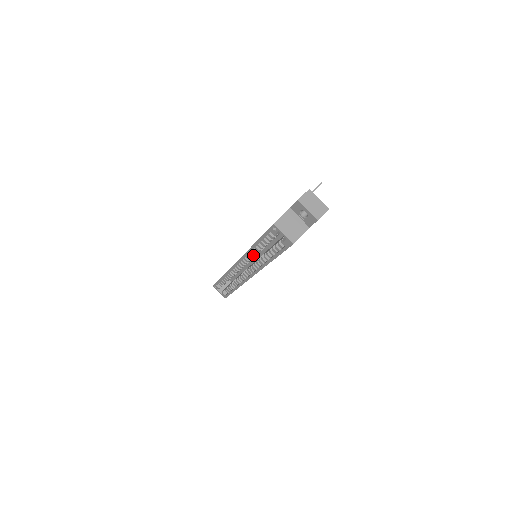
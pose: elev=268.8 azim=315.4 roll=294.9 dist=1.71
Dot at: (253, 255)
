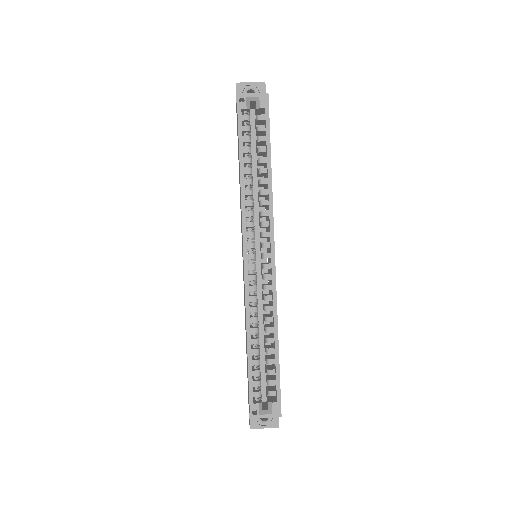
Dot at: (250, 204)
